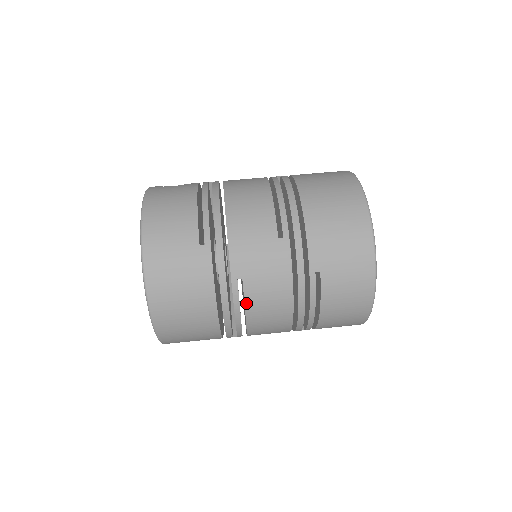
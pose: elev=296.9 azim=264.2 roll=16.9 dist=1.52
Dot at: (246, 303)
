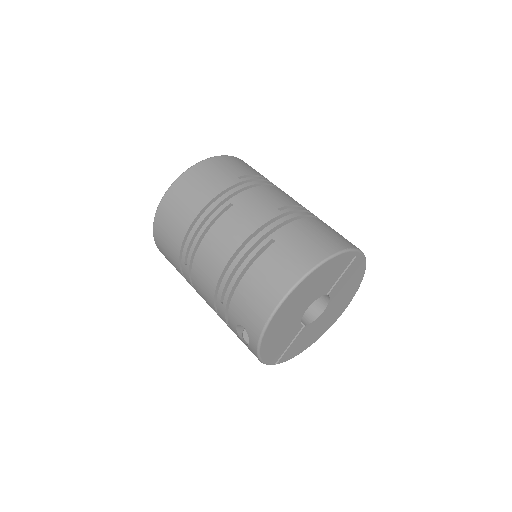
Dot at: (218, 221)
